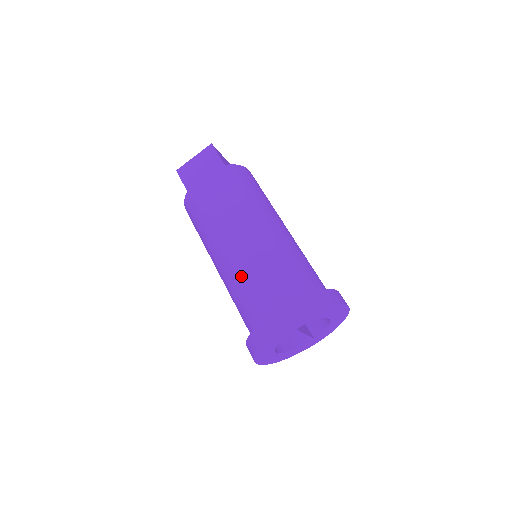
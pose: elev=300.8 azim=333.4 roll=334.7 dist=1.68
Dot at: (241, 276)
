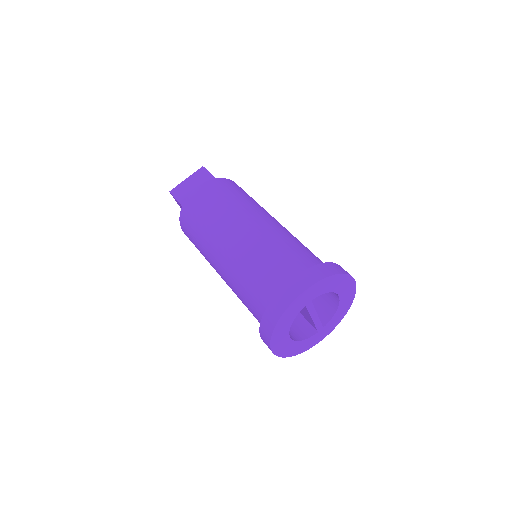
Dot at: (249, 261)
